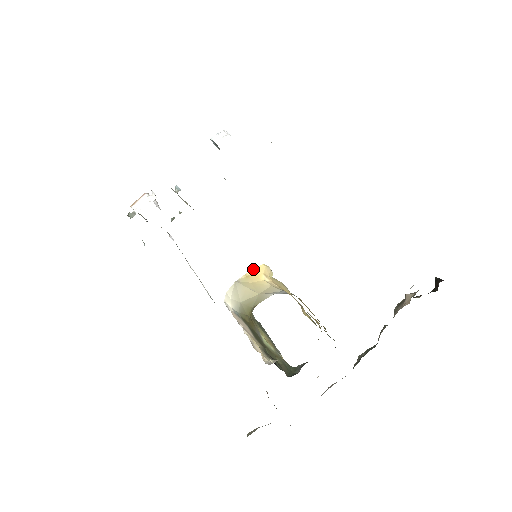
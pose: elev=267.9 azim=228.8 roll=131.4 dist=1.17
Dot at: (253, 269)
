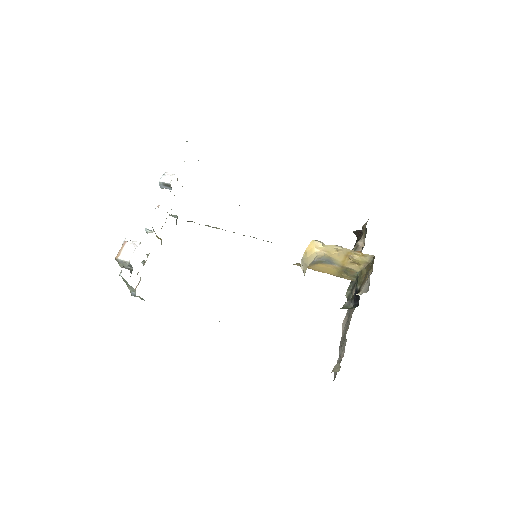
Dot at: occluded
